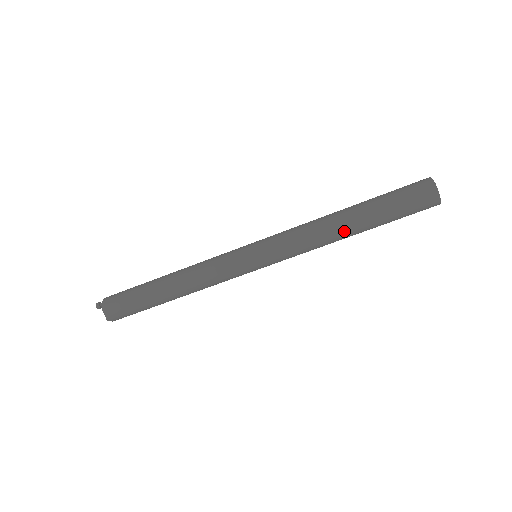
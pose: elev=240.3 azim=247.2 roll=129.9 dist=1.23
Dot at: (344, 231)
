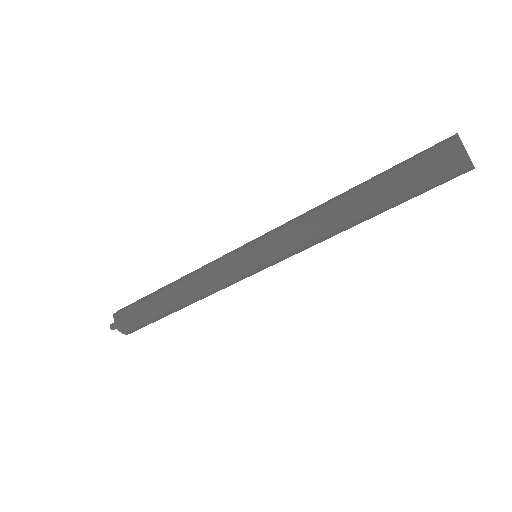
Dot at: (355, 225)
